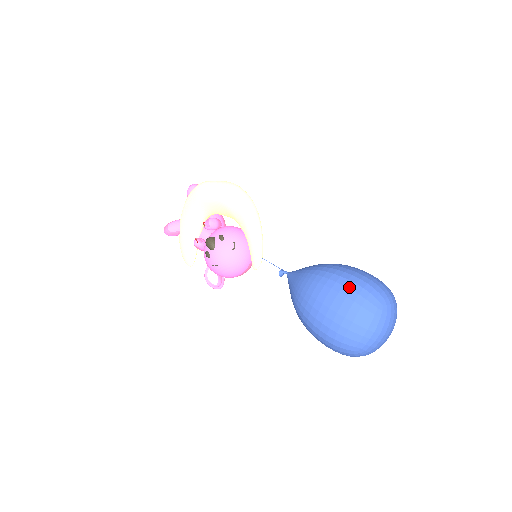
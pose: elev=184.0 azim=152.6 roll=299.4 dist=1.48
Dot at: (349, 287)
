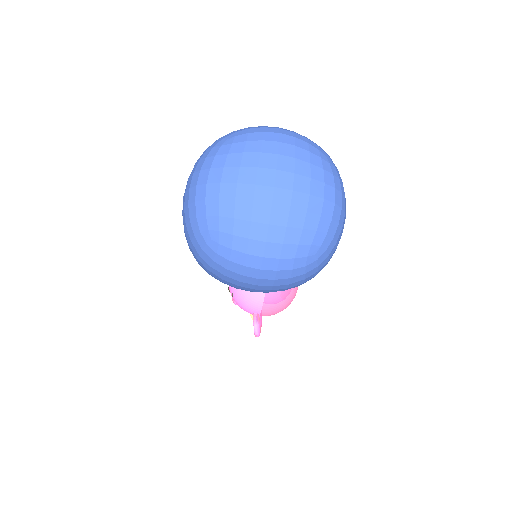
Dot at: occluded
